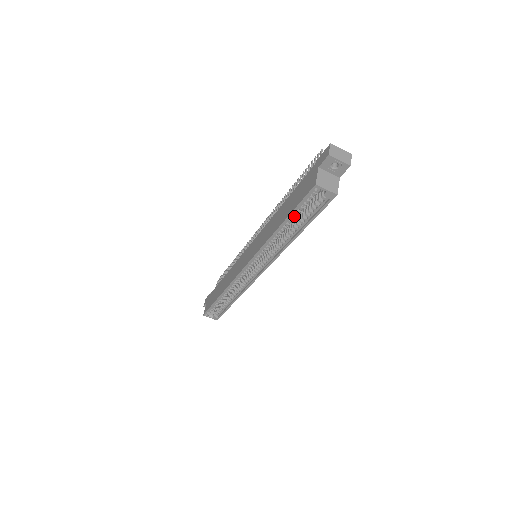
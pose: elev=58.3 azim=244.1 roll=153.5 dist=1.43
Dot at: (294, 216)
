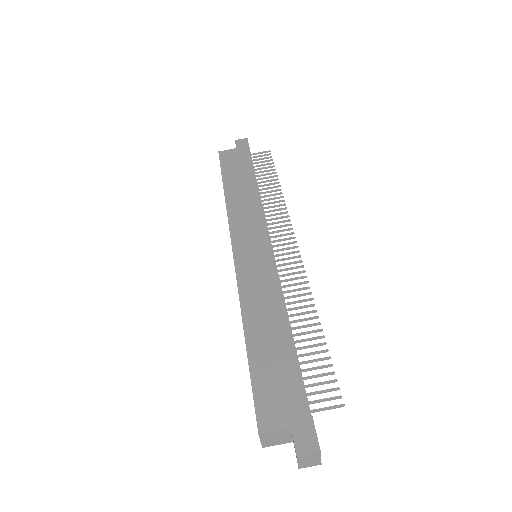
Dot at: (255, 365)
